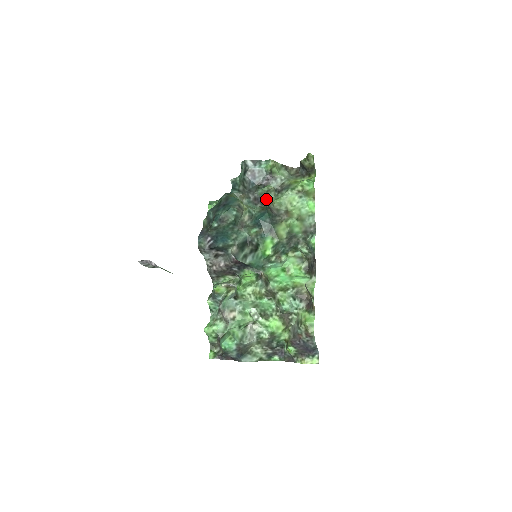
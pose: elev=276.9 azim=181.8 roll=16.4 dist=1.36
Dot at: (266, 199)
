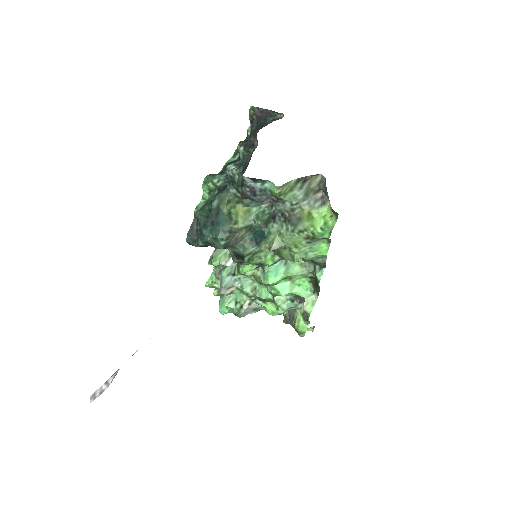
Dot at: occluded
